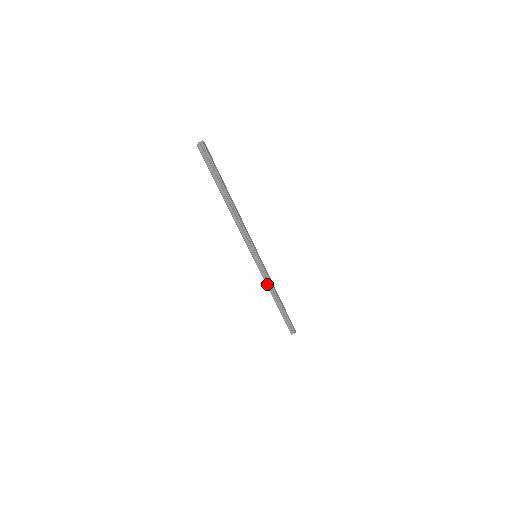
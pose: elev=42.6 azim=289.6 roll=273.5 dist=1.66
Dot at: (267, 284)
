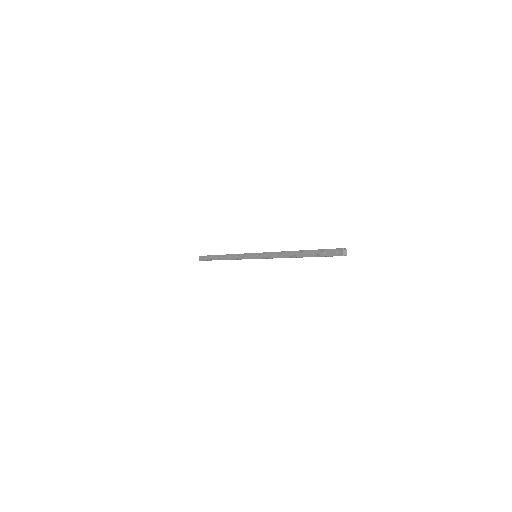
Dot at: (236, 259)
